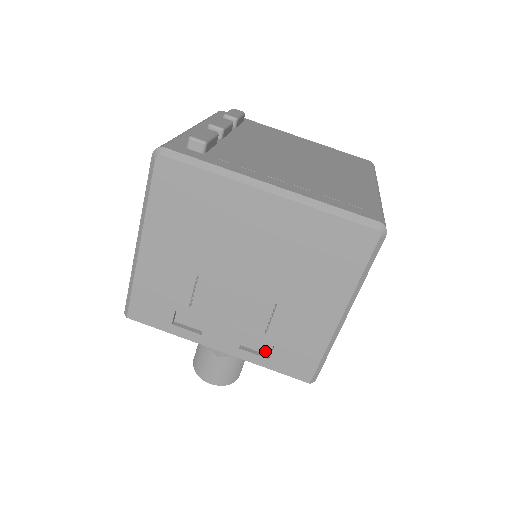
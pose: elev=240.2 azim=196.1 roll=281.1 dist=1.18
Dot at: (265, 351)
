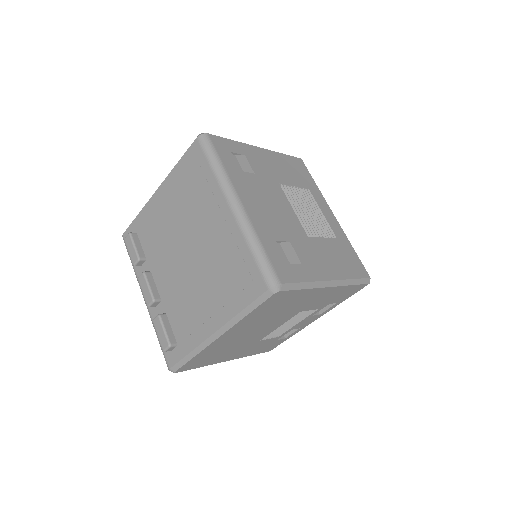
Dot at: occluded
